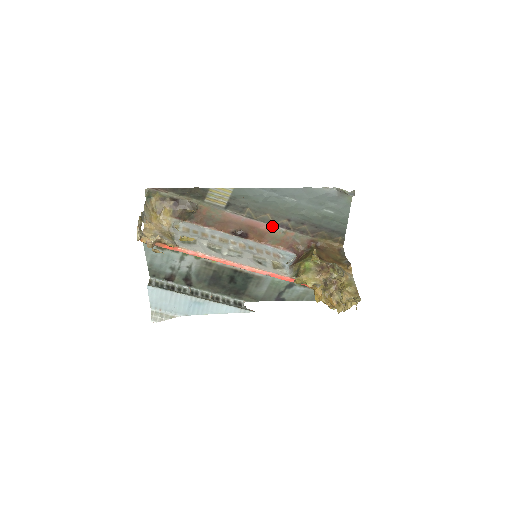
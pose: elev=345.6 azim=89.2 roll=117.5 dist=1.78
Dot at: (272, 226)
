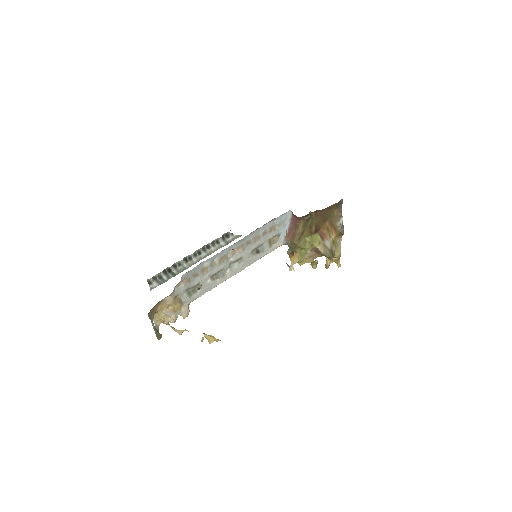
Dot at: occluded
